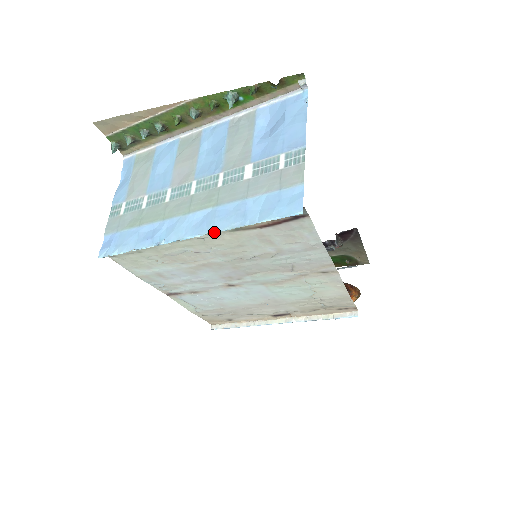
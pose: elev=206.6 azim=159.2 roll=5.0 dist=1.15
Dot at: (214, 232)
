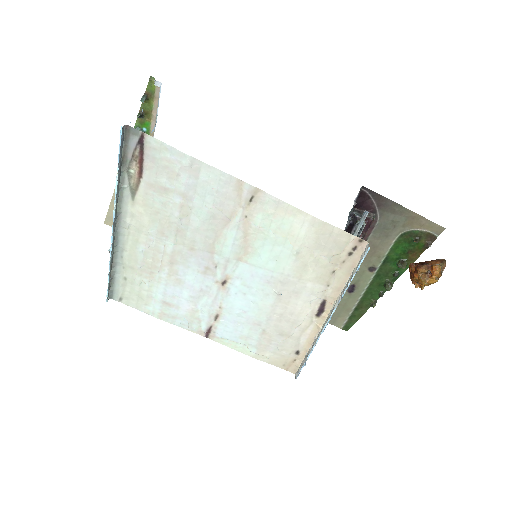
Dot at: (115, 203)
